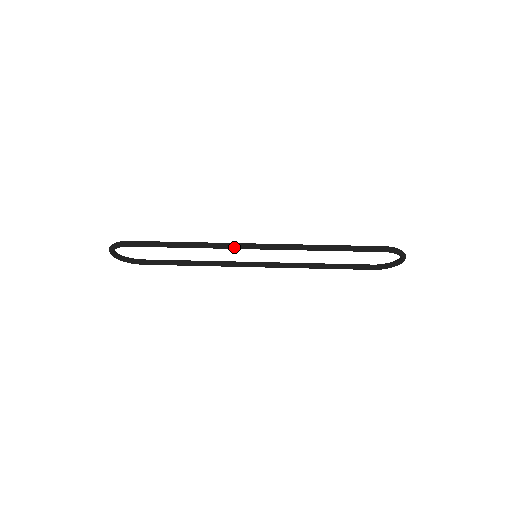
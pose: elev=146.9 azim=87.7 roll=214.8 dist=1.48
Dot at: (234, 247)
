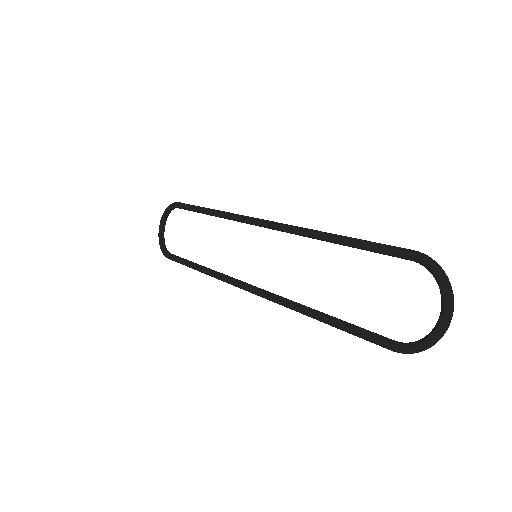
Dot at: (243, 217)
